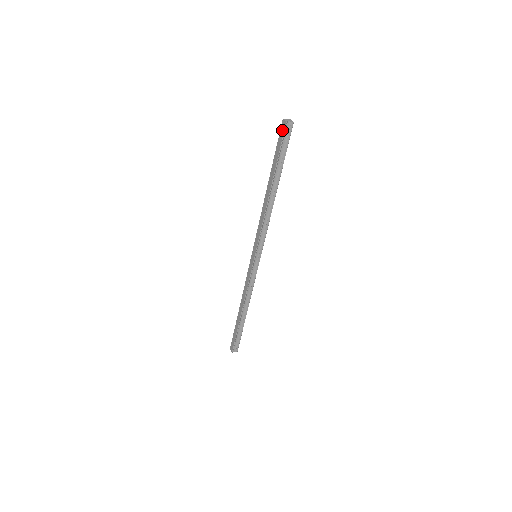
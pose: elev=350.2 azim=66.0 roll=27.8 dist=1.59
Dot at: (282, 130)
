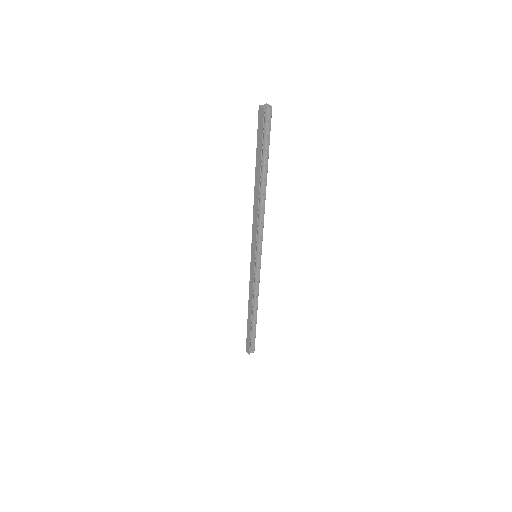
Dot at: (260, 118)
